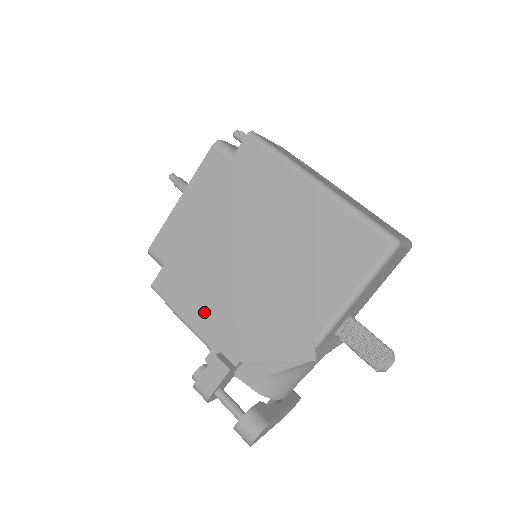
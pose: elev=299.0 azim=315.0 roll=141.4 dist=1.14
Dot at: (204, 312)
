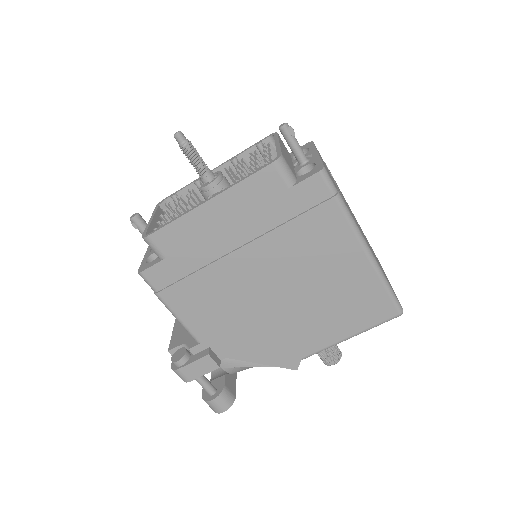
Dot at: (202, 314)
